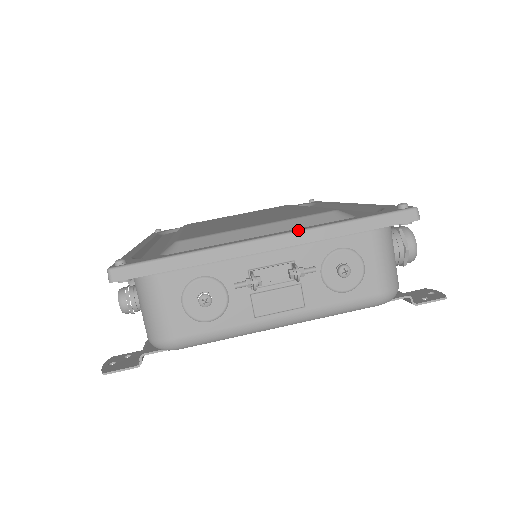
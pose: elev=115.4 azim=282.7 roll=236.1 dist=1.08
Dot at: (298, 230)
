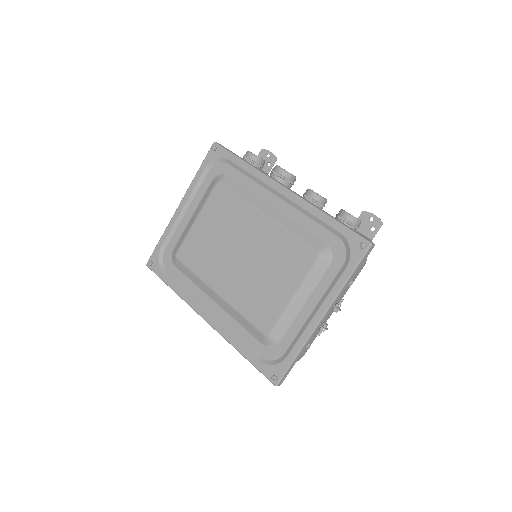
Dot at: (331, 304)
